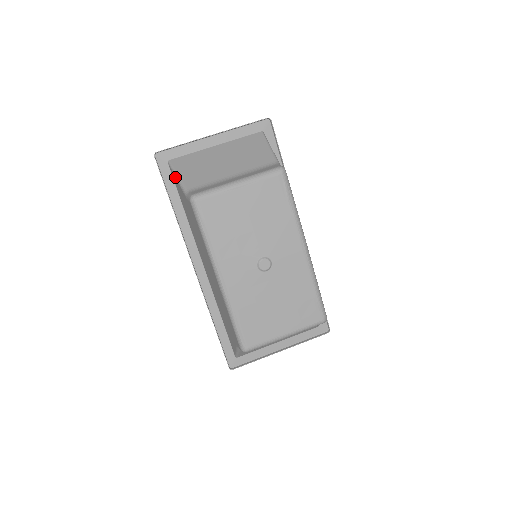
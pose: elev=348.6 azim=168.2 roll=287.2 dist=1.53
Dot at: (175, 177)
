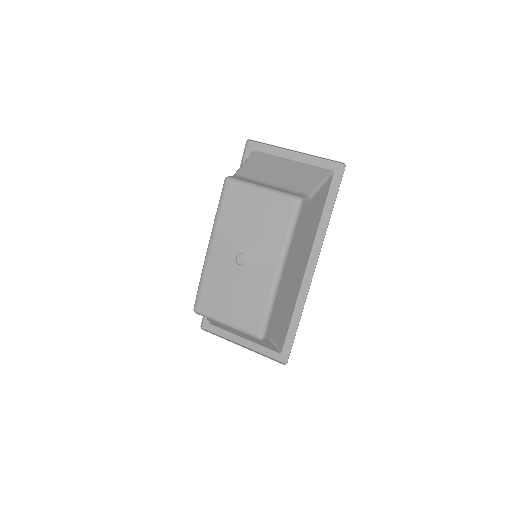
Dot at: occluded
